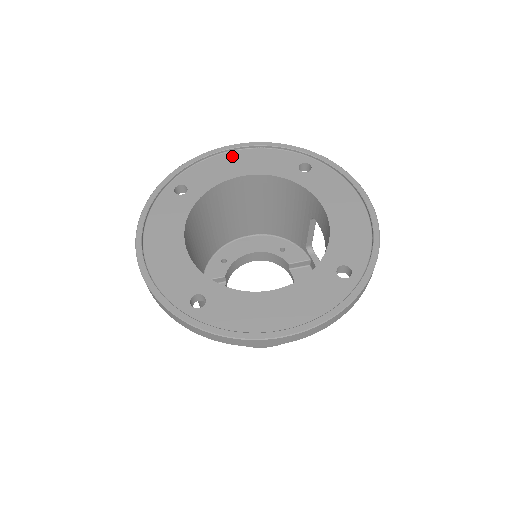
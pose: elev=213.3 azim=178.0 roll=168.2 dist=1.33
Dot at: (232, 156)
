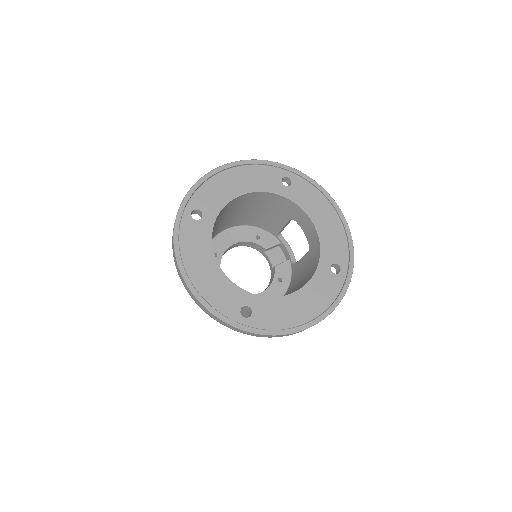
Dot at: (227, 176)
